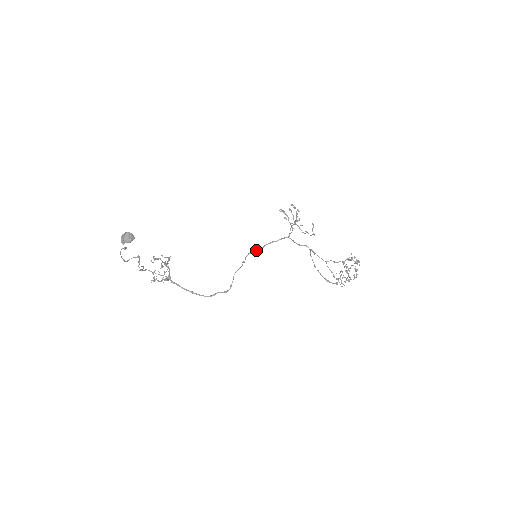
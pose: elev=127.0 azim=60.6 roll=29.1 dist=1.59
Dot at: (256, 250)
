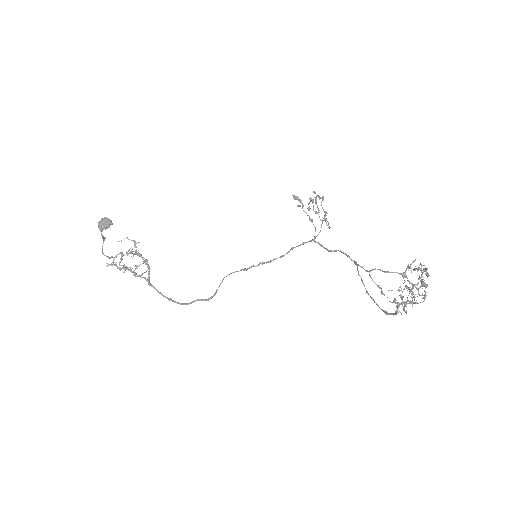
Dot at: (270, 260)
